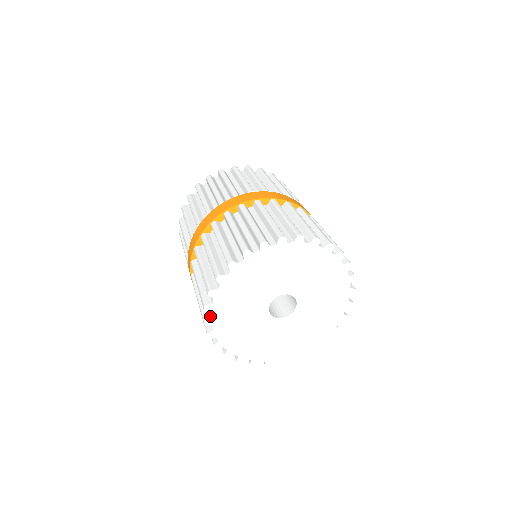
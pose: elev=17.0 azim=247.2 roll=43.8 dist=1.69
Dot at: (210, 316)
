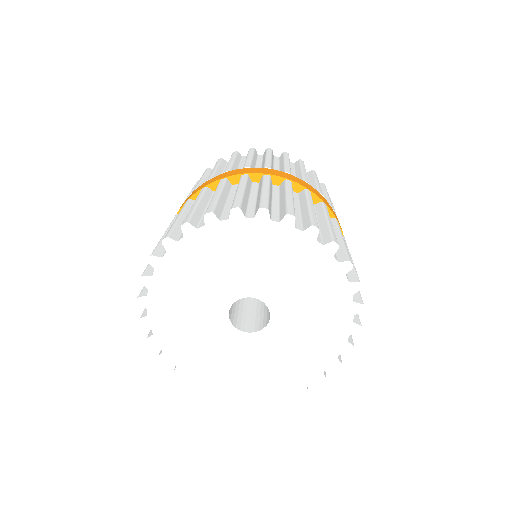
Dot at: (152, 333)
